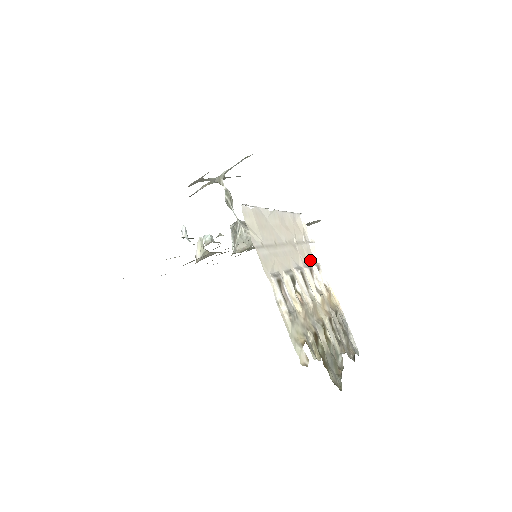
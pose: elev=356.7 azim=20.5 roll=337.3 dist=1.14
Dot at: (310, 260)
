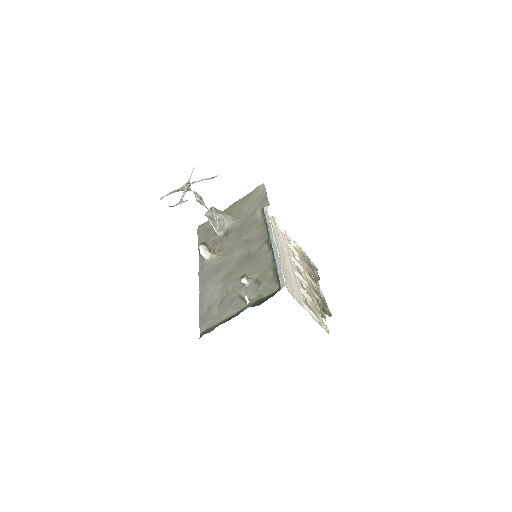
Dot at: (286, 242)
